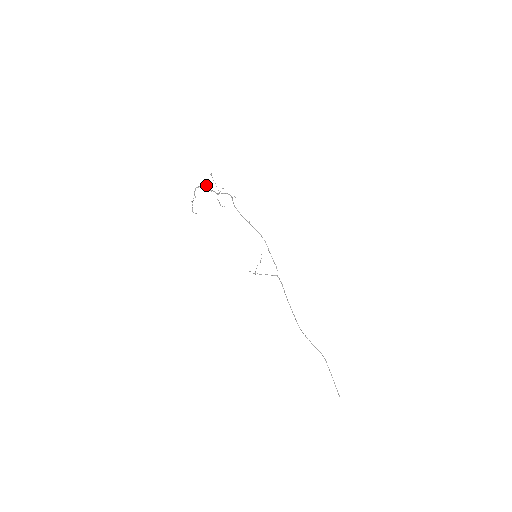
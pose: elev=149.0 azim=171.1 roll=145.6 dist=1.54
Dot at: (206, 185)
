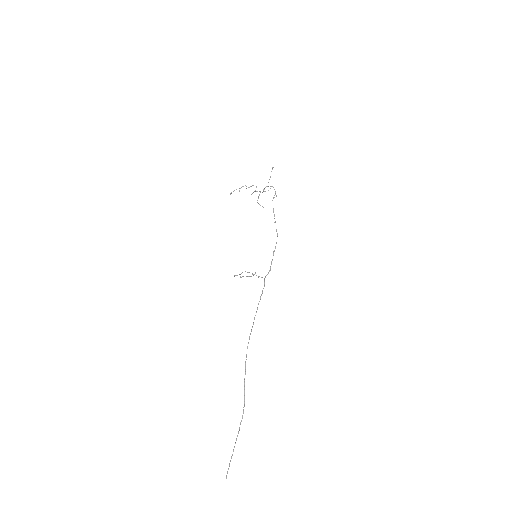
Dot at: (256, 186)
